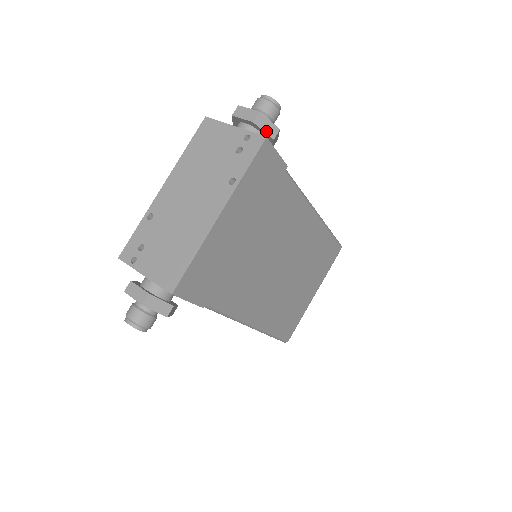
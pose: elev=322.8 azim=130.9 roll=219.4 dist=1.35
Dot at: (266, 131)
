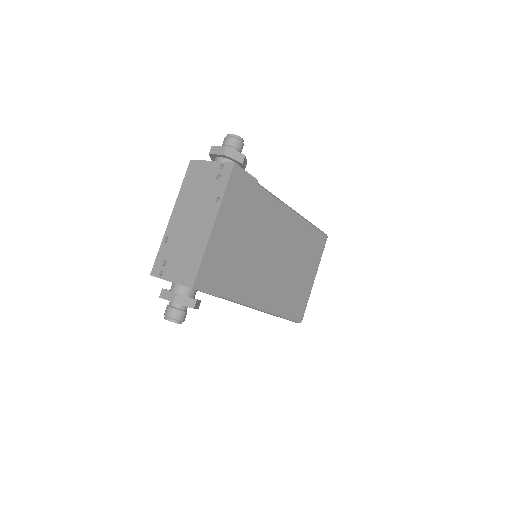
Dot at: (235, 159)
